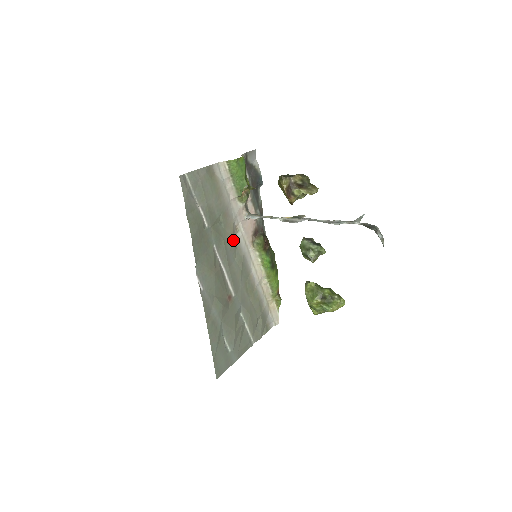
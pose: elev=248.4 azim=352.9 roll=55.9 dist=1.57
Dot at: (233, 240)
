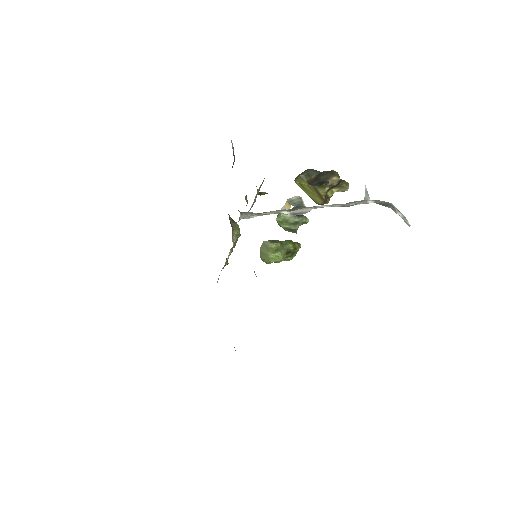
Dot at: occluded
